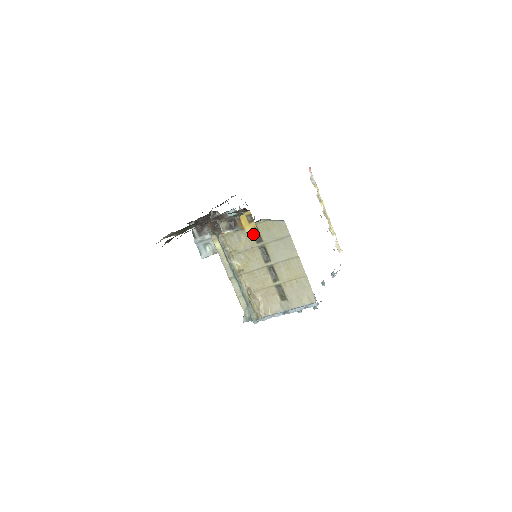
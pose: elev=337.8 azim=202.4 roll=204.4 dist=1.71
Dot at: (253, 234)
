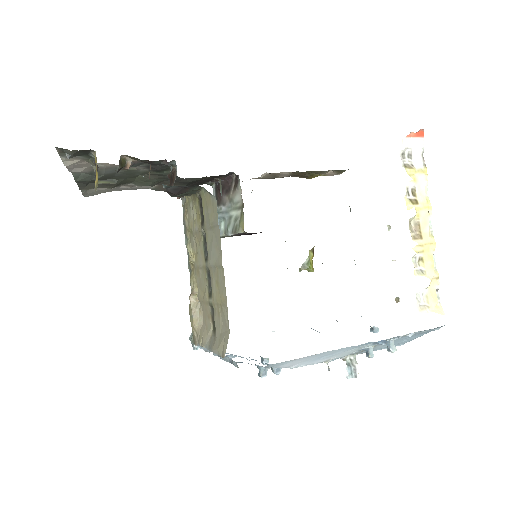
Dot at: (200, 210)
